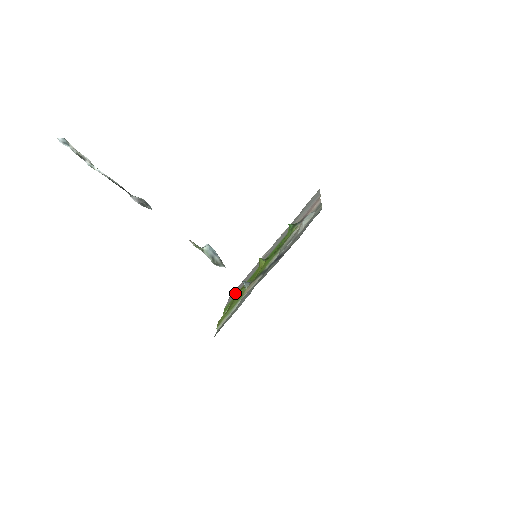
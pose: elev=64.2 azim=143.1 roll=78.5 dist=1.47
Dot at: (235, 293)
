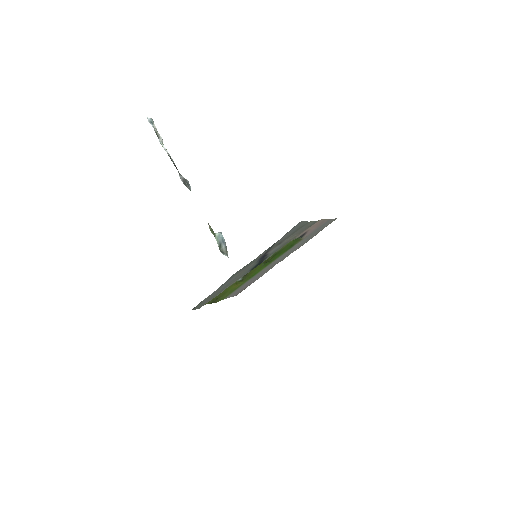
Dot at: (238, 290)
